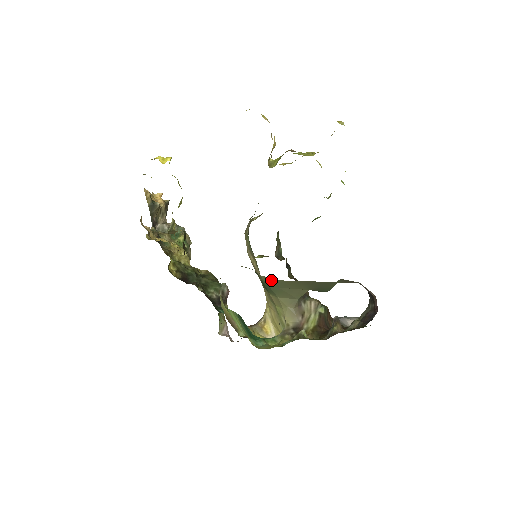
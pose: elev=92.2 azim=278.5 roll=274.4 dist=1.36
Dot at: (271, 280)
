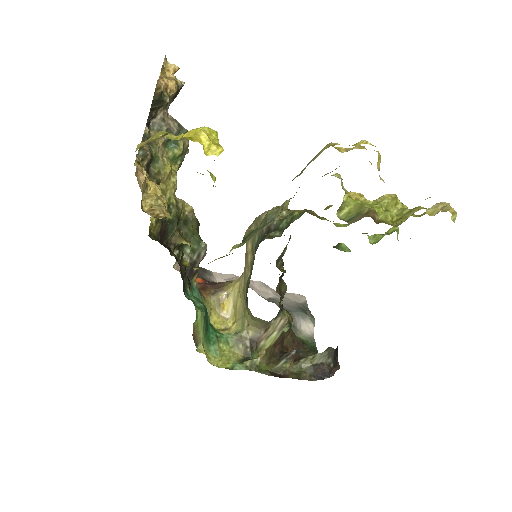
Dot at: occluded
